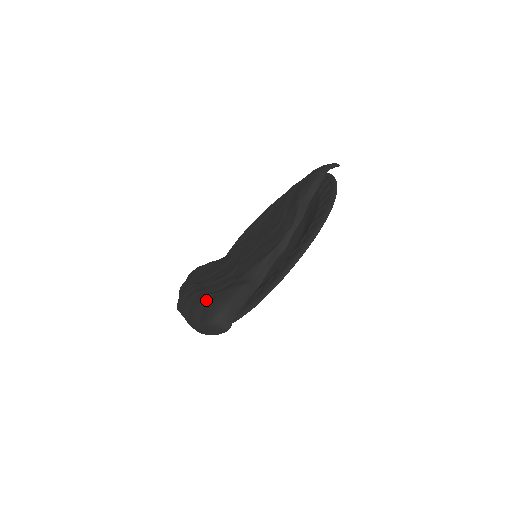
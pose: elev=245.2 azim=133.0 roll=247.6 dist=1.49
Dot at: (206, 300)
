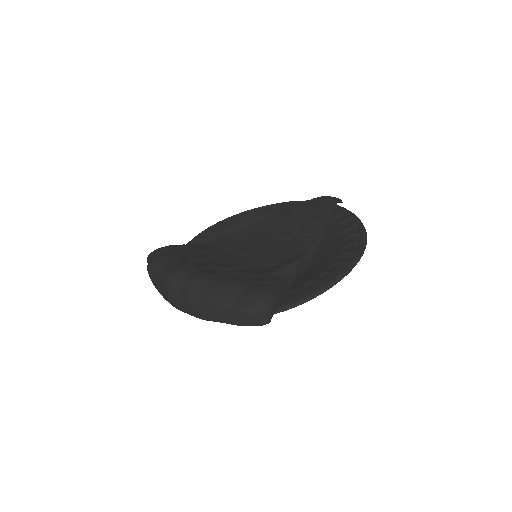
Dot at: (240, 285)
